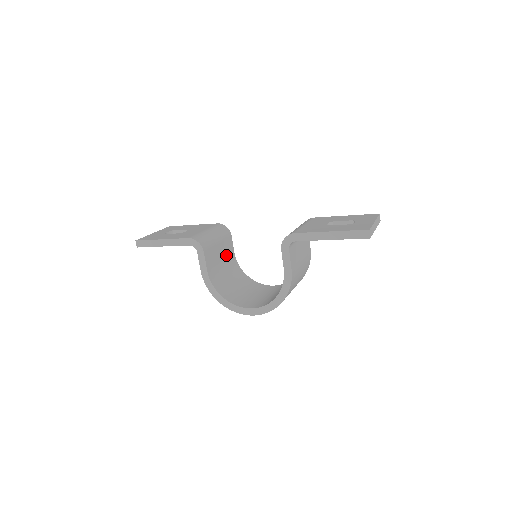
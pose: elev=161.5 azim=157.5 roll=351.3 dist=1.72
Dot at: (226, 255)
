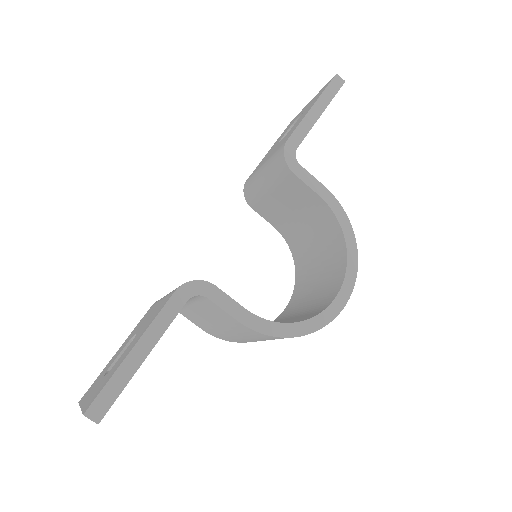
Dot at: occluded
